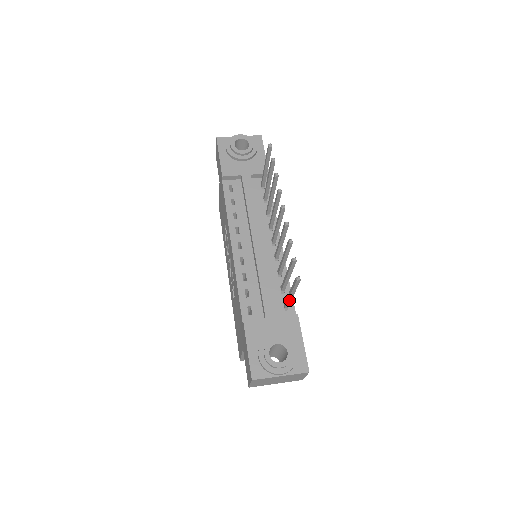
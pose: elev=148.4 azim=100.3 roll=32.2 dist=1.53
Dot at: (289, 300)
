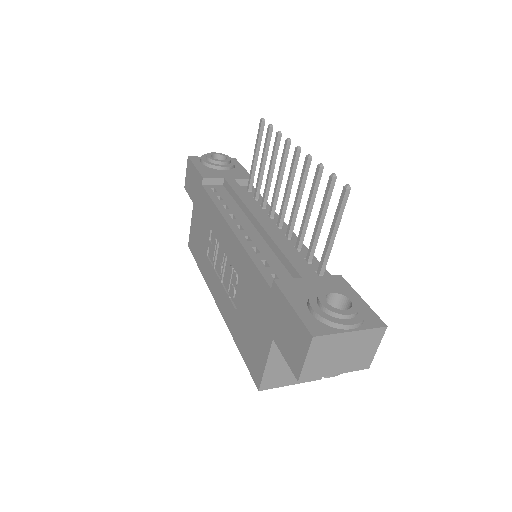
Dot at: (328, 251)
